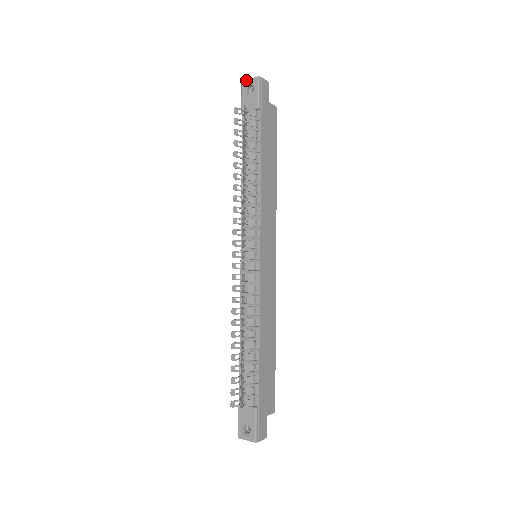
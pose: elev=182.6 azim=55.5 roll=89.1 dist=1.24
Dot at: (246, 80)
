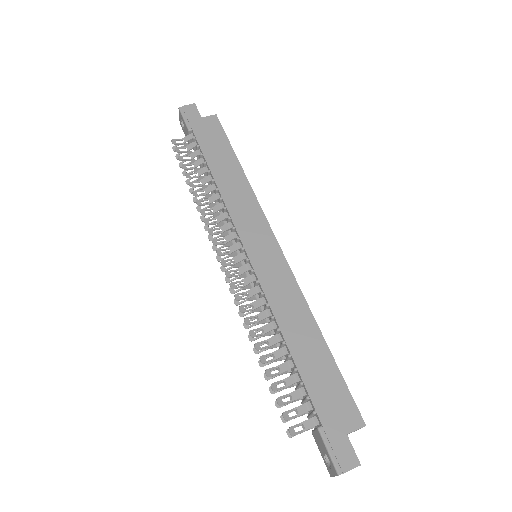
Dot at: (179, 119)
